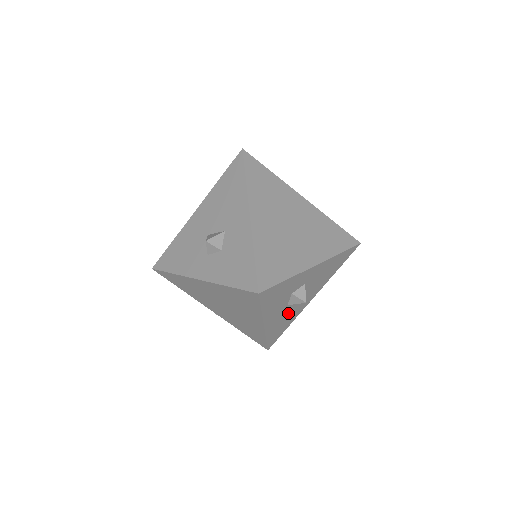
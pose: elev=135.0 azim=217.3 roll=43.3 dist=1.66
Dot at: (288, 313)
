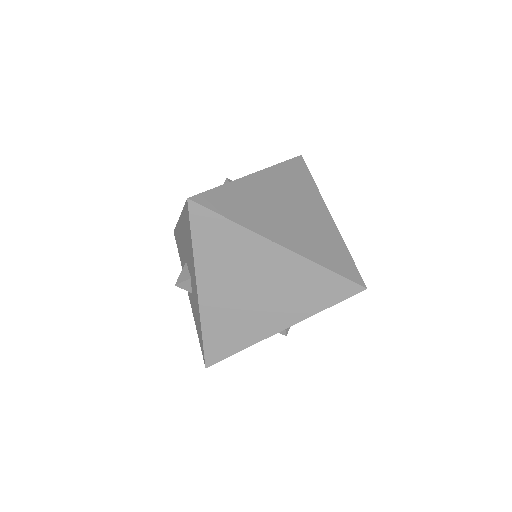
Dot at: occluded
